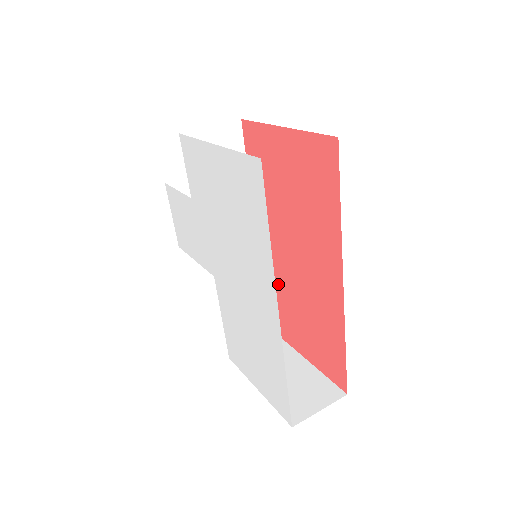
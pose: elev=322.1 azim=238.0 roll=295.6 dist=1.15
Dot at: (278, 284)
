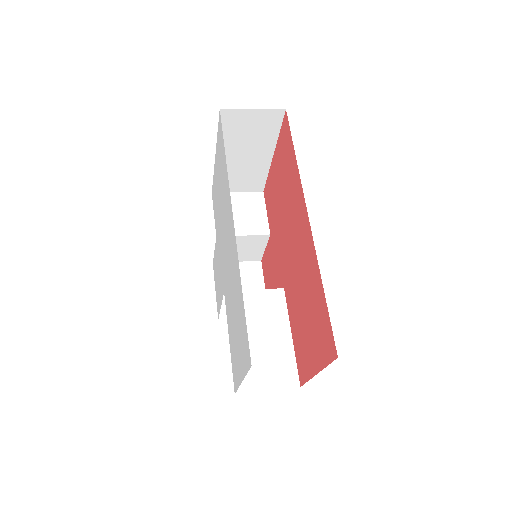
Dot at: (291, 309)
